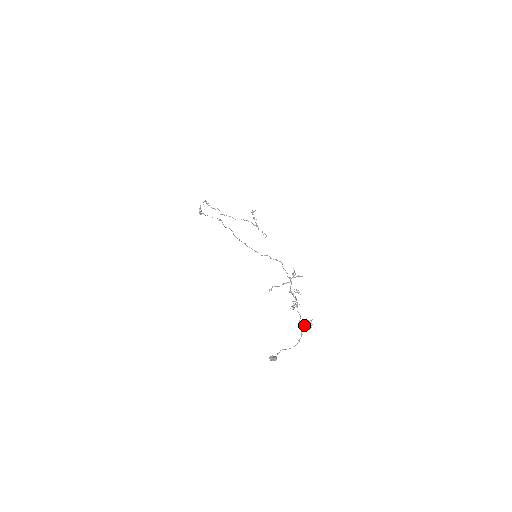
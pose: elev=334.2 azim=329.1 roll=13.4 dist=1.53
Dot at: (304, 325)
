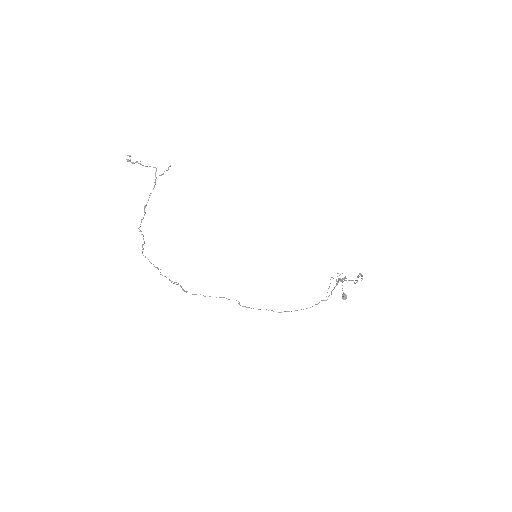
Dot at: occluded
